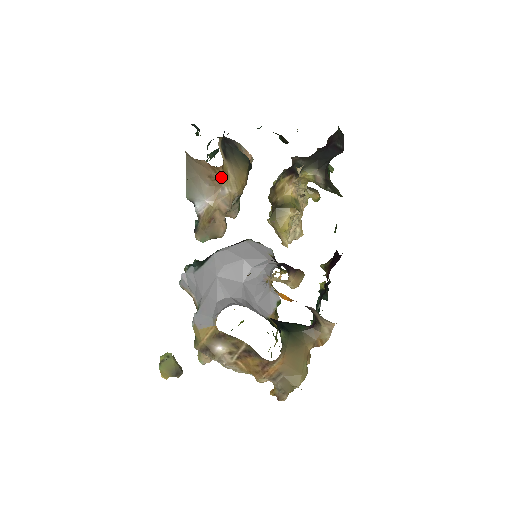
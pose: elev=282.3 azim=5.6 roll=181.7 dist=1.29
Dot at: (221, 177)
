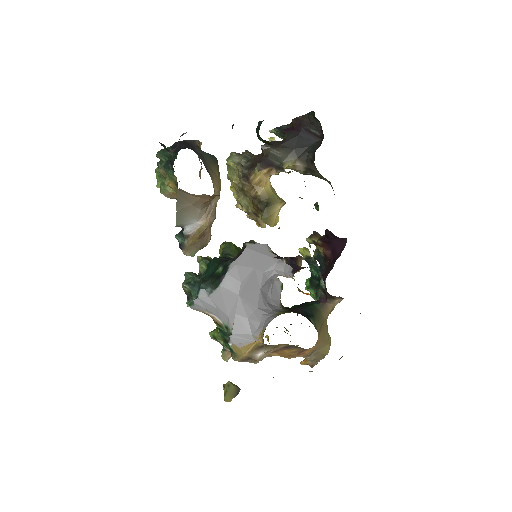
Dot at: occluded
